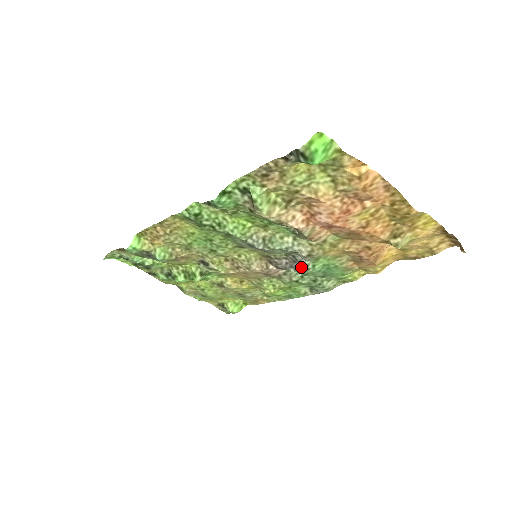
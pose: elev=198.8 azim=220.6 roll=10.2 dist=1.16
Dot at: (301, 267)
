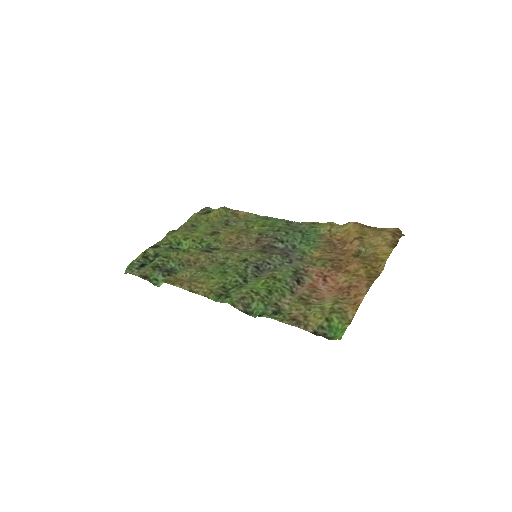
Dot at: (290, 251)
